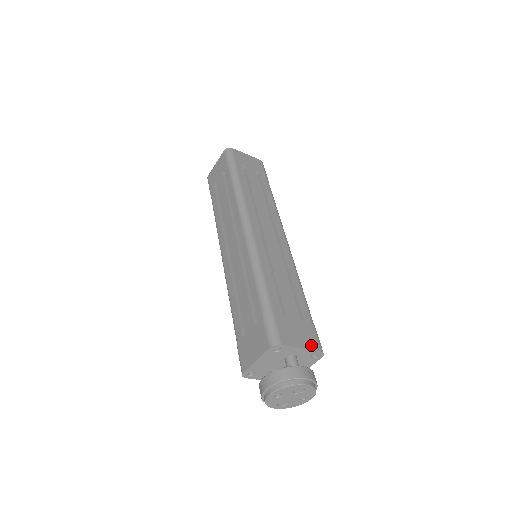
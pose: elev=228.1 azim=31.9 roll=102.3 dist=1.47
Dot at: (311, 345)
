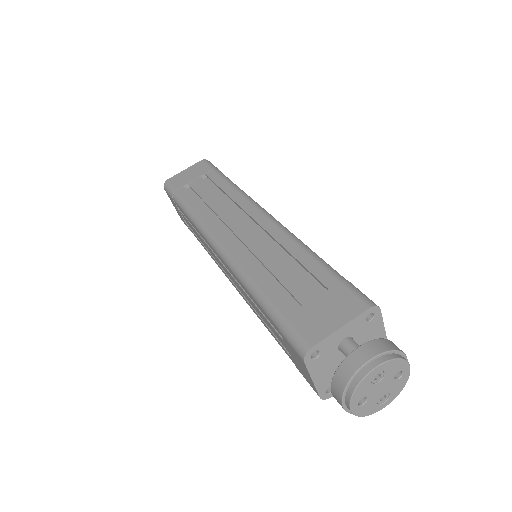
Dot at: (351, 312)
